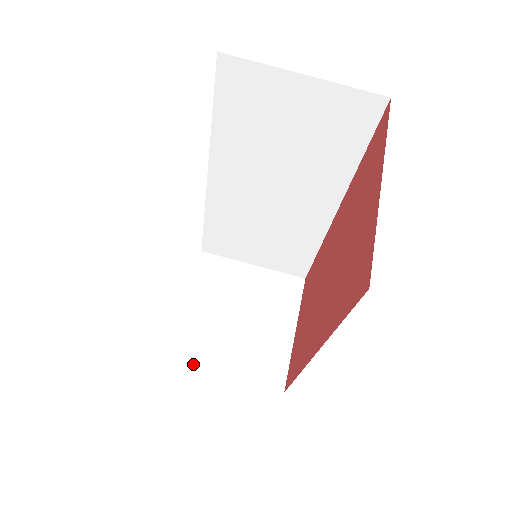
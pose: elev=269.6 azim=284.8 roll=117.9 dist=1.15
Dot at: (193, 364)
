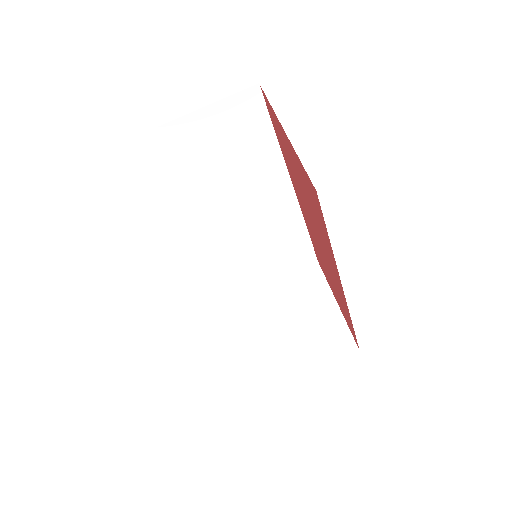
Dot at: (276, 379)
